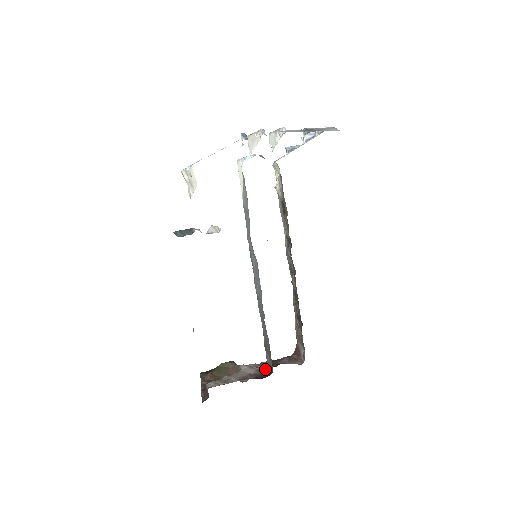
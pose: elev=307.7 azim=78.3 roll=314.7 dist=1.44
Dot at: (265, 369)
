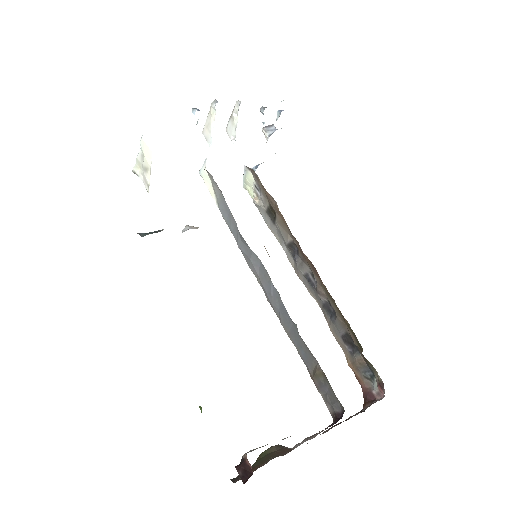
Dot at: occluded
